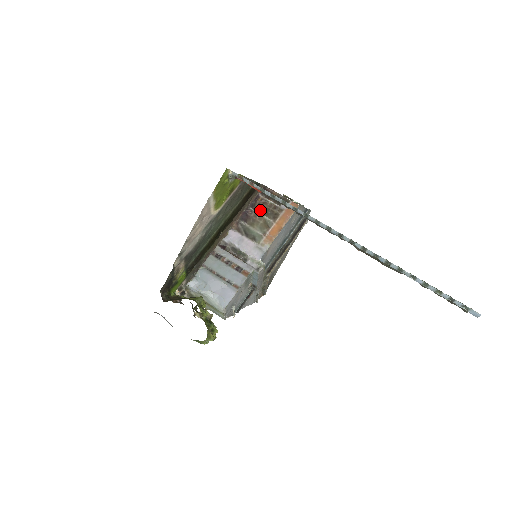
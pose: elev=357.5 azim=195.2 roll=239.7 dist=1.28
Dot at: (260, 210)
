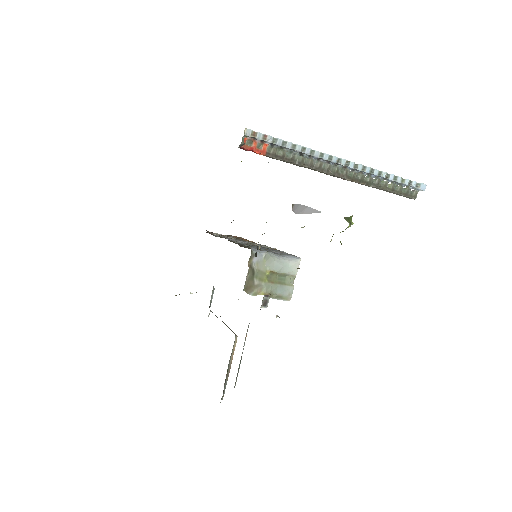
Dot at: occluded
